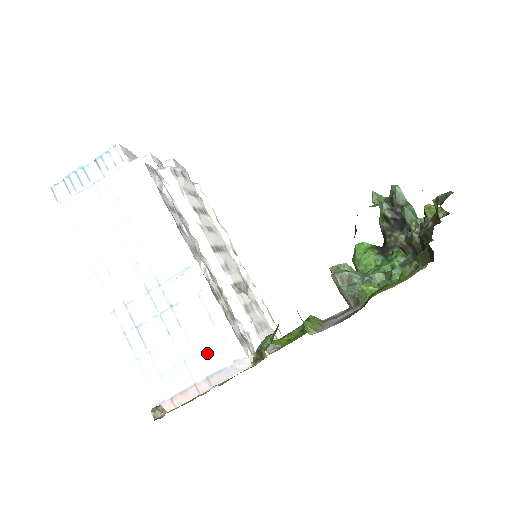
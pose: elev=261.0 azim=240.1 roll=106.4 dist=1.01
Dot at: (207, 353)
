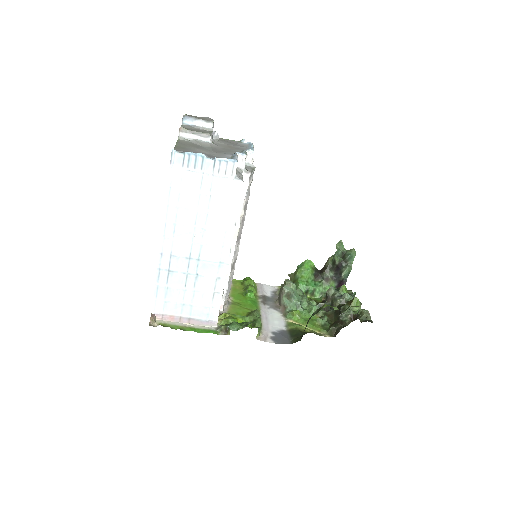
Dot at: (199, 308)
